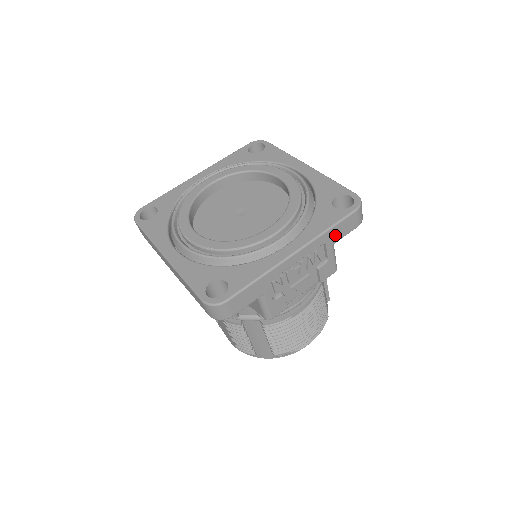
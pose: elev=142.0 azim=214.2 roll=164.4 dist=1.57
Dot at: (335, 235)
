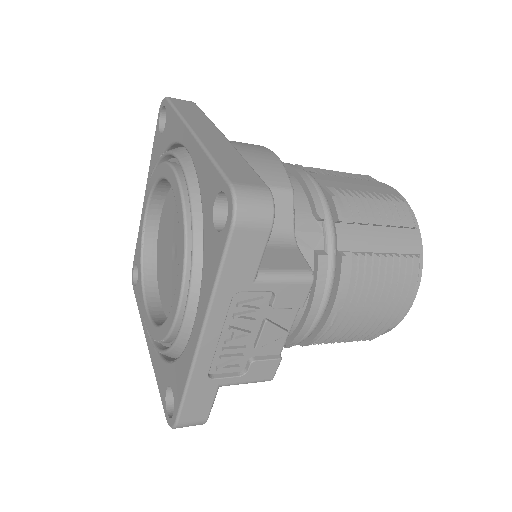
Dot at: (240, 274)
